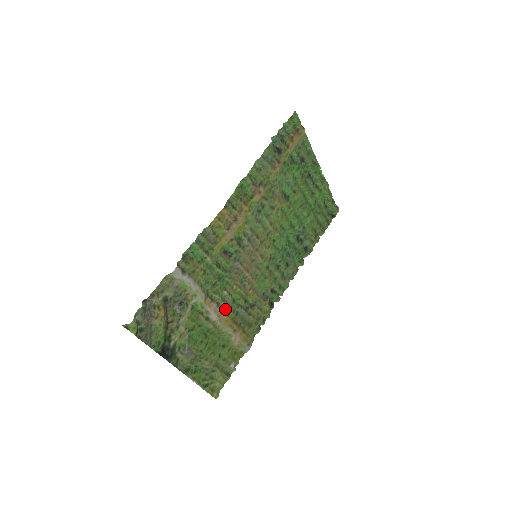
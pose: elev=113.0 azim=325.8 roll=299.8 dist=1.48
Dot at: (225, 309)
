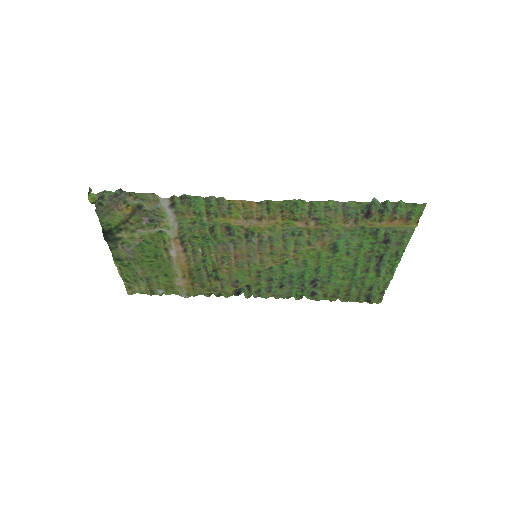
Dot at: (190, 258)
